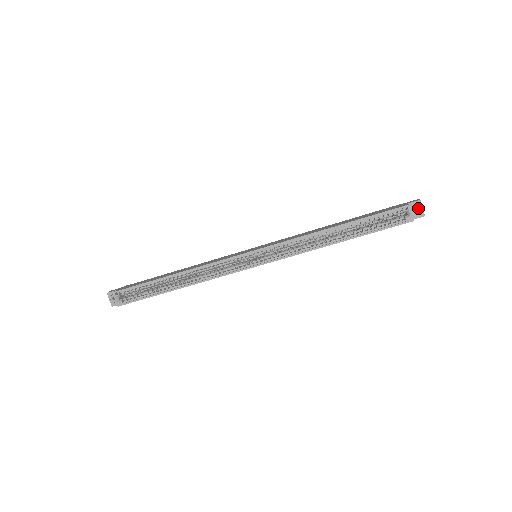
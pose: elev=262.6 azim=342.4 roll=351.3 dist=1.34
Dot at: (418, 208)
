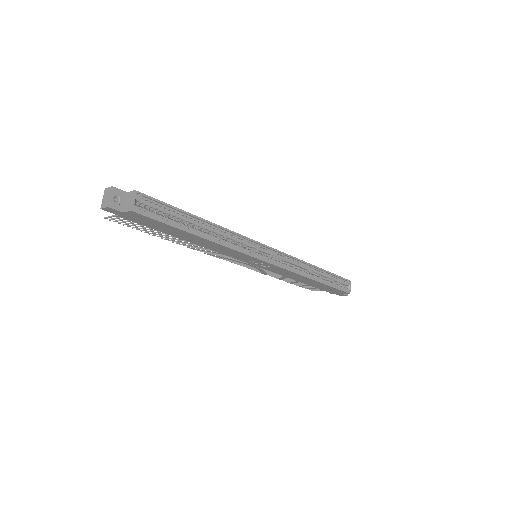
Dot at: occluded
